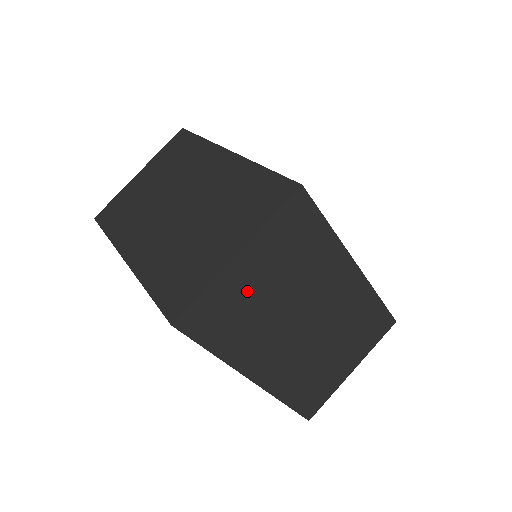
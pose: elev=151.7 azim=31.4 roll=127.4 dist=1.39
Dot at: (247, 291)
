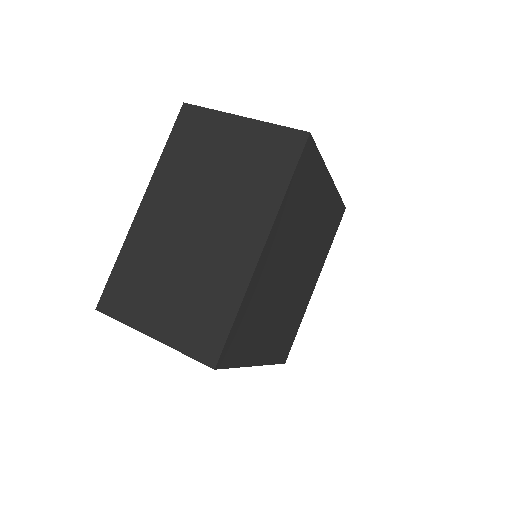
Dot at: occluded
